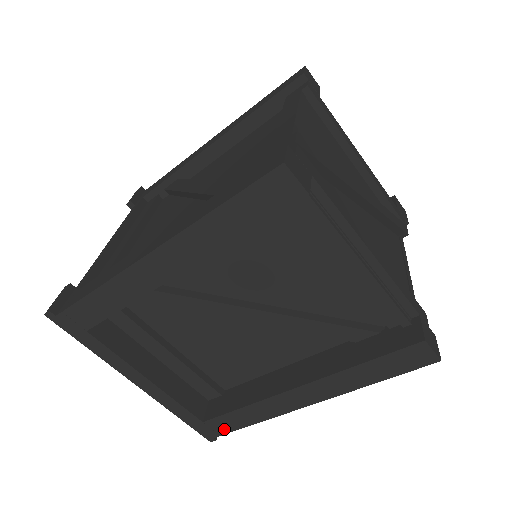
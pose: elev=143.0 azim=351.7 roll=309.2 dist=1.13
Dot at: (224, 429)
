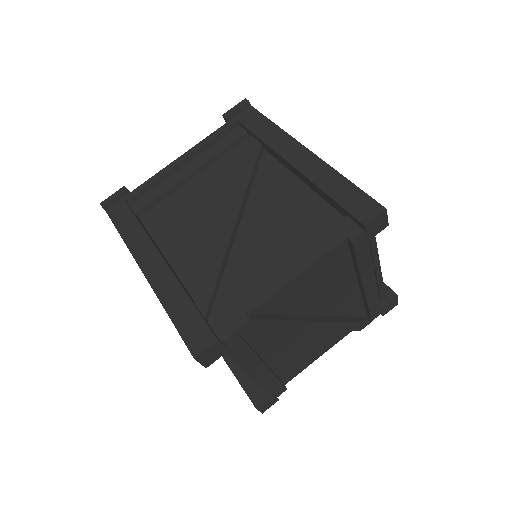
Dot at: occluded
